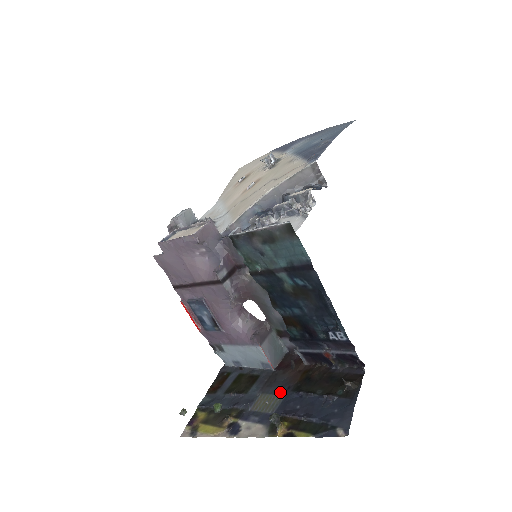
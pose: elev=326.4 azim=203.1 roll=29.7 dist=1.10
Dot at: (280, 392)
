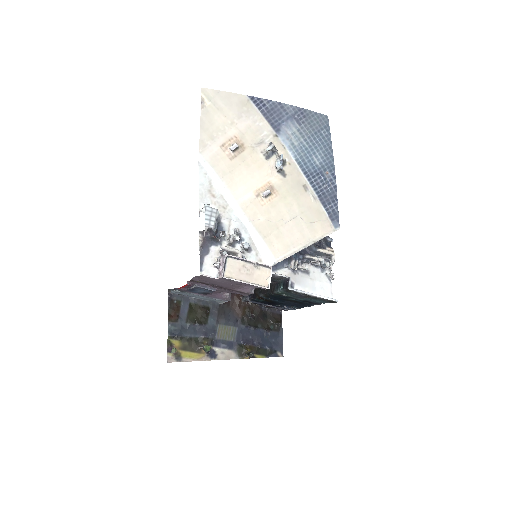
Dot at: (233, 324)
